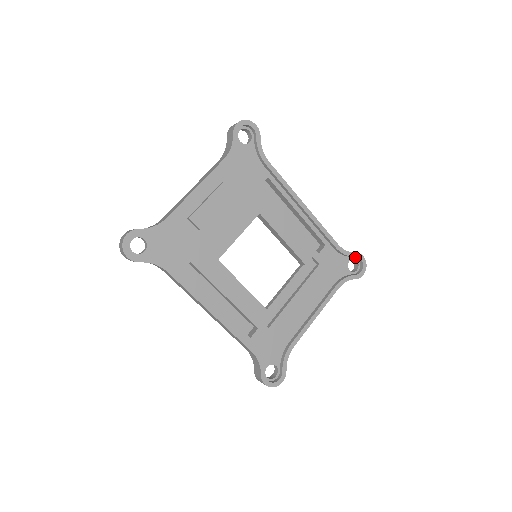
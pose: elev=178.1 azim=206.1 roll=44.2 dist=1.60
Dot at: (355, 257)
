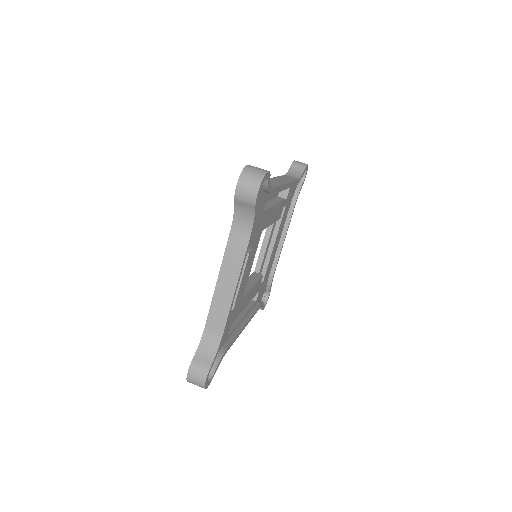
Dot at: occluded
